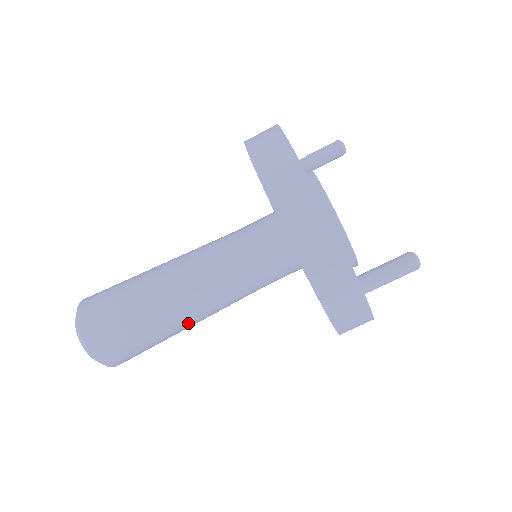
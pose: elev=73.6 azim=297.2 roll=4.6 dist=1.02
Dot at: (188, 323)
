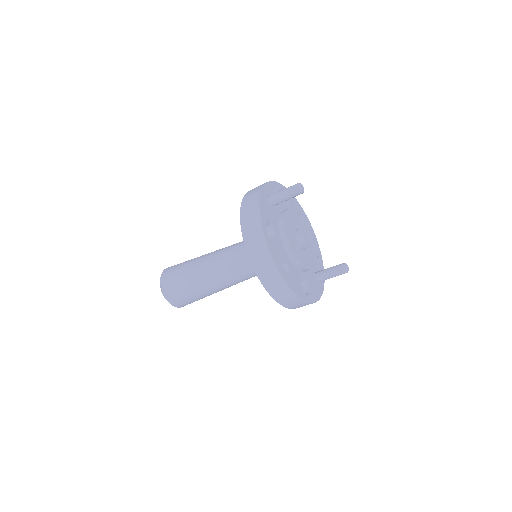
Dot at: occluded
